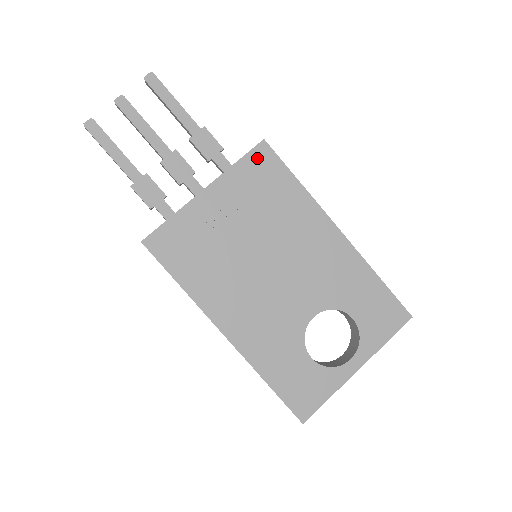
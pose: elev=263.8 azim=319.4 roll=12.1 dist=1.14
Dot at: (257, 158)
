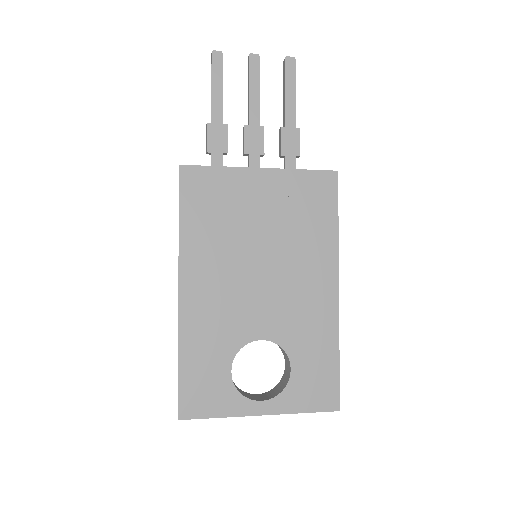
Dot at: (321, 180)
